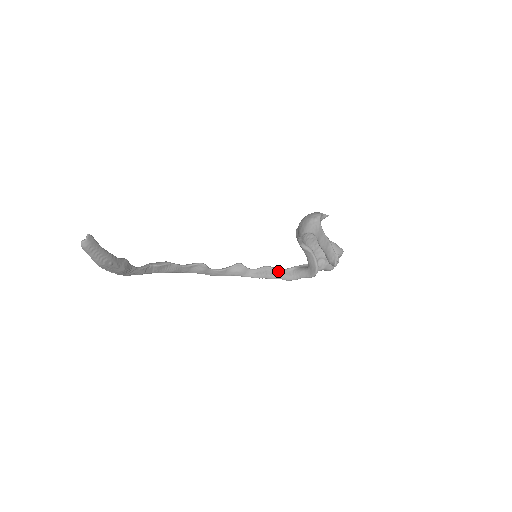
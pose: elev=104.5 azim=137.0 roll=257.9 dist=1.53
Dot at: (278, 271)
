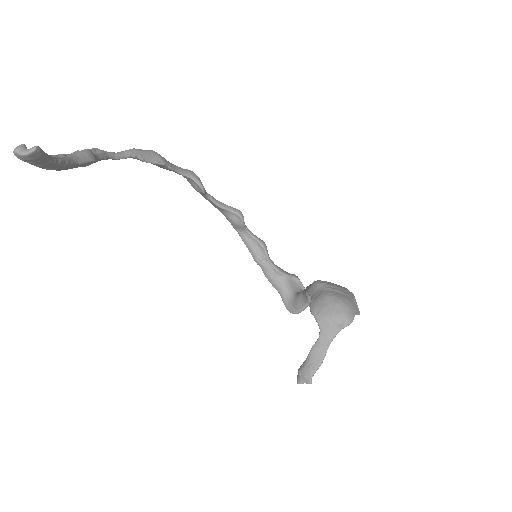
Dot at: (268, 262)
